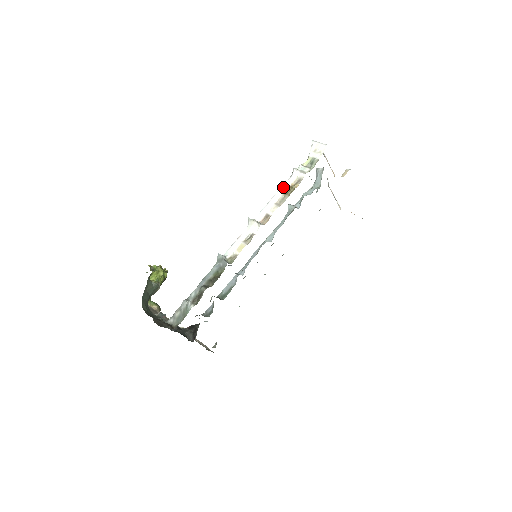
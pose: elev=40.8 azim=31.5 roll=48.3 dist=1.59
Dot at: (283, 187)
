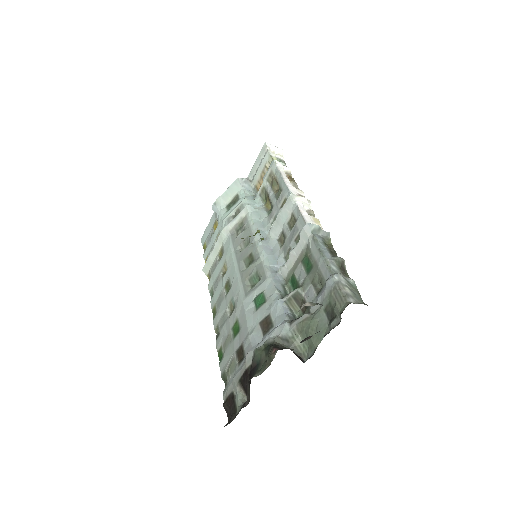
Dot at: (283, 174)
